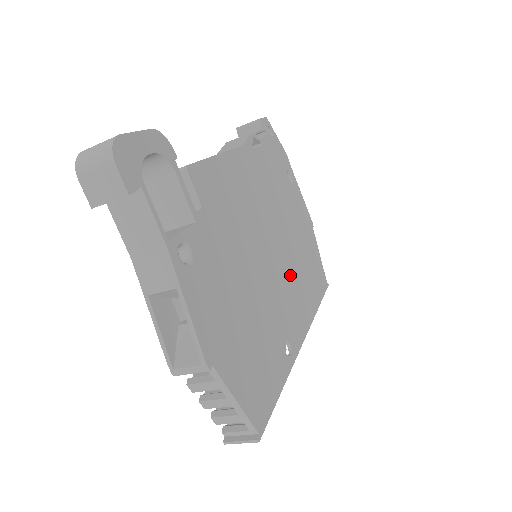
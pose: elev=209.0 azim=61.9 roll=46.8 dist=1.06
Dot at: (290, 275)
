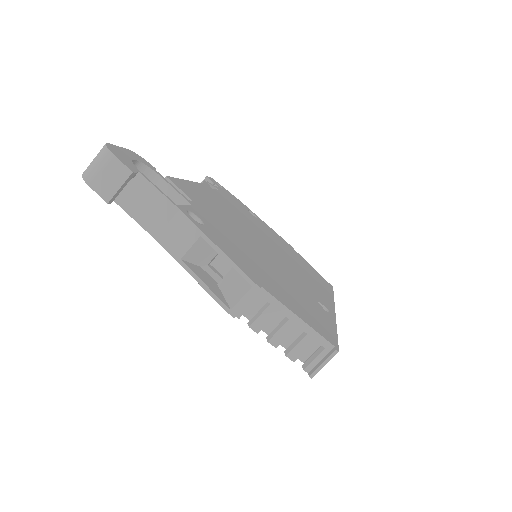
Dot at: (293, 266)
